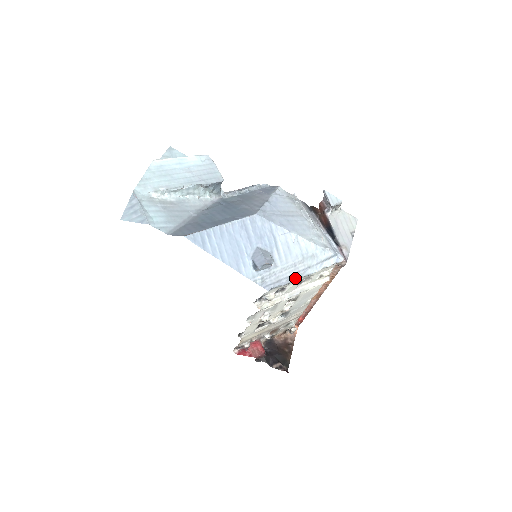
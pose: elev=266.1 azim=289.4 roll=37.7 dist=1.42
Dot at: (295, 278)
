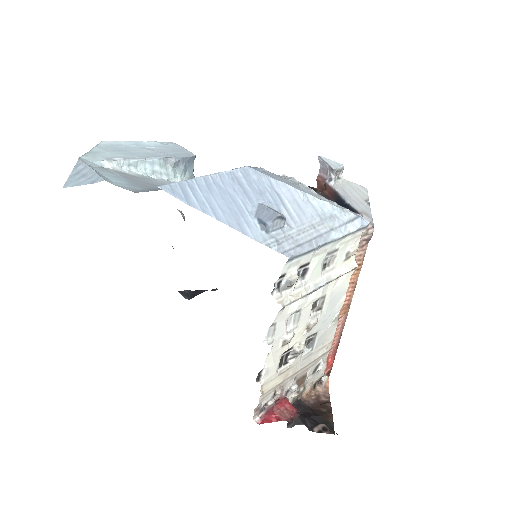
Dot at: (319, 243)
